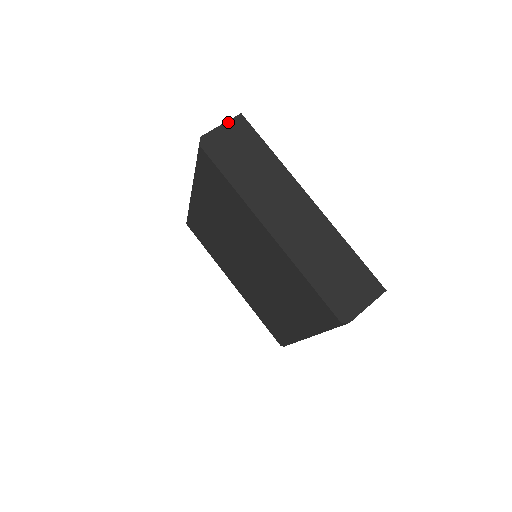
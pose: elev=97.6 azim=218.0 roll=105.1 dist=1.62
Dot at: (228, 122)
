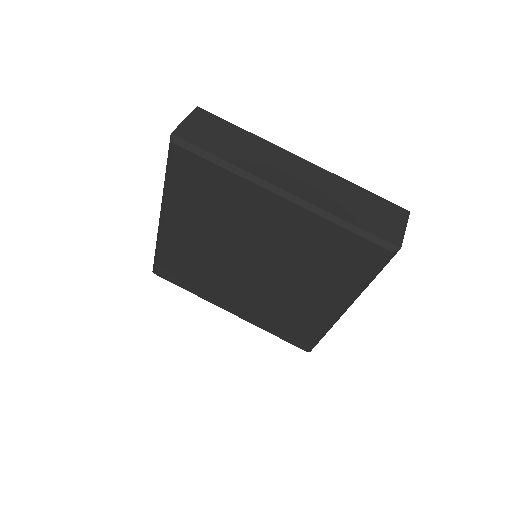
Dot at: (189, 116)
